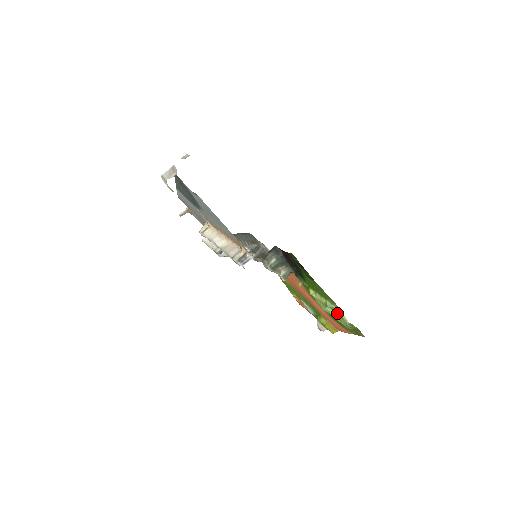
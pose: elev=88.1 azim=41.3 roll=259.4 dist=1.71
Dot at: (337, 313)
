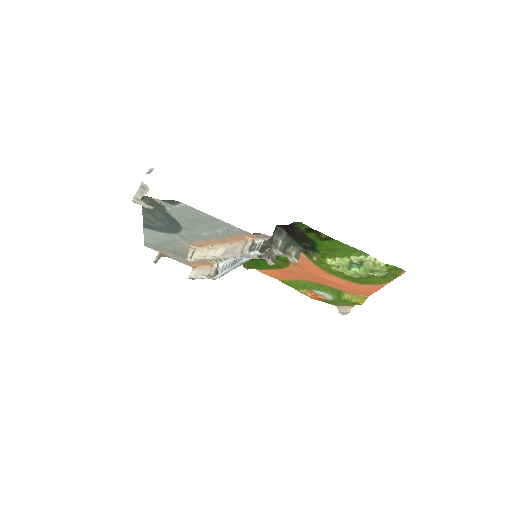
Dot at: (367, 264)
